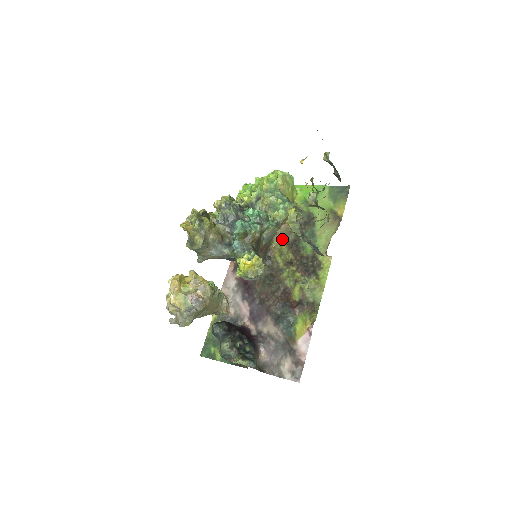
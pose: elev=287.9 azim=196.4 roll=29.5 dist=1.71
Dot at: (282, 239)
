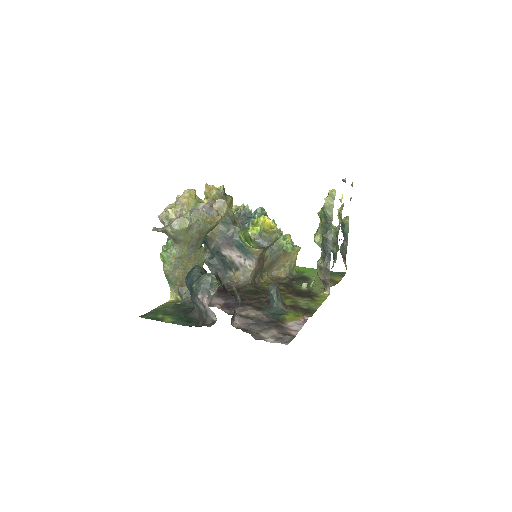
Dot at: (272, 280)
